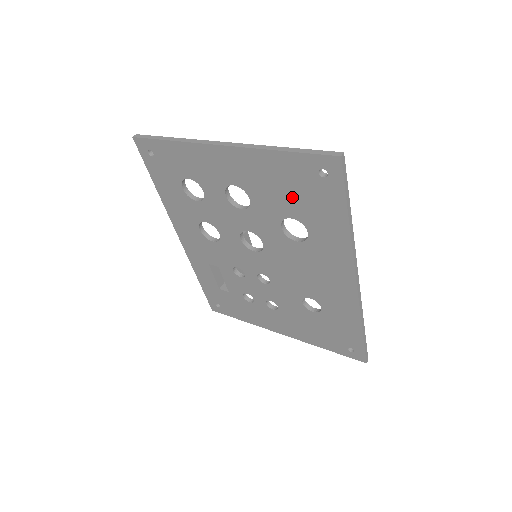
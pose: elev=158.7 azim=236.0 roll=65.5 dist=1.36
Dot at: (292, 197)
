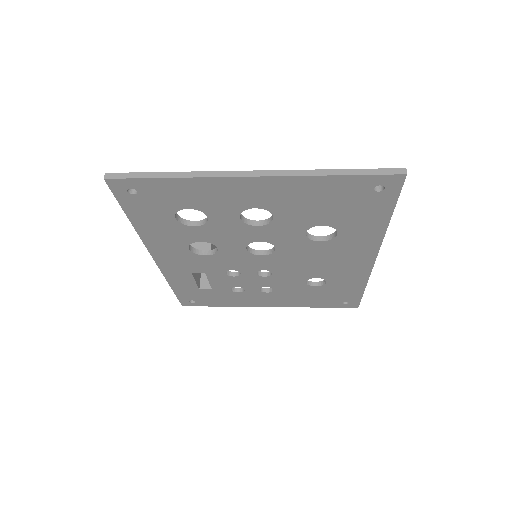
Dot at: (331, 210)
